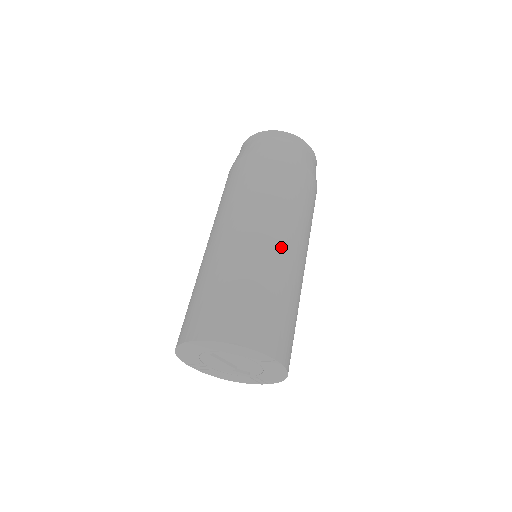
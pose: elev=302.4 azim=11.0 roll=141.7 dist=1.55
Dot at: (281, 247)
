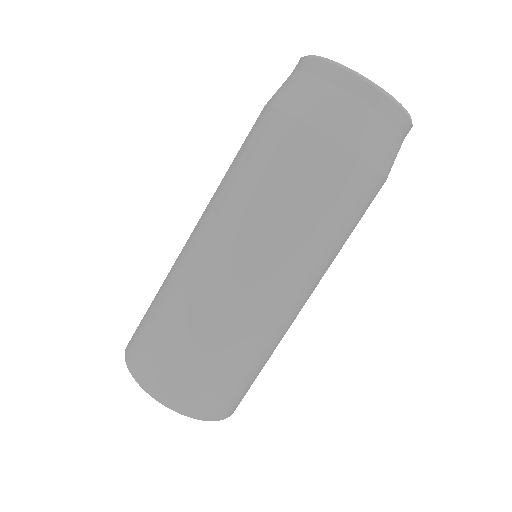
Dot at: occluded
